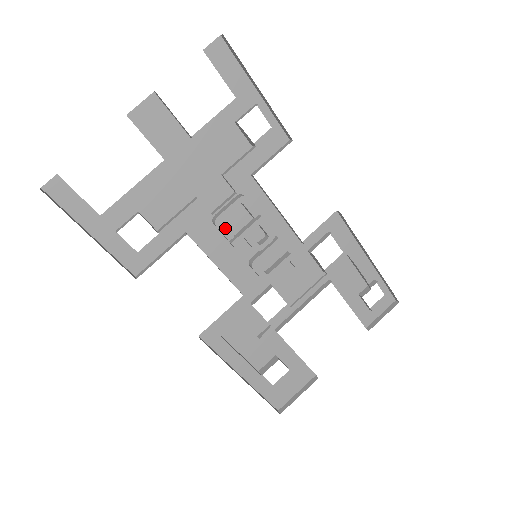
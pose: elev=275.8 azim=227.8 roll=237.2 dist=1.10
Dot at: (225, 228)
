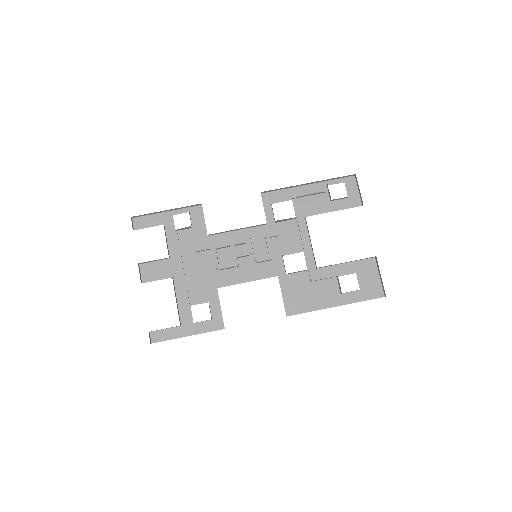
Dot at: (224, 265)
